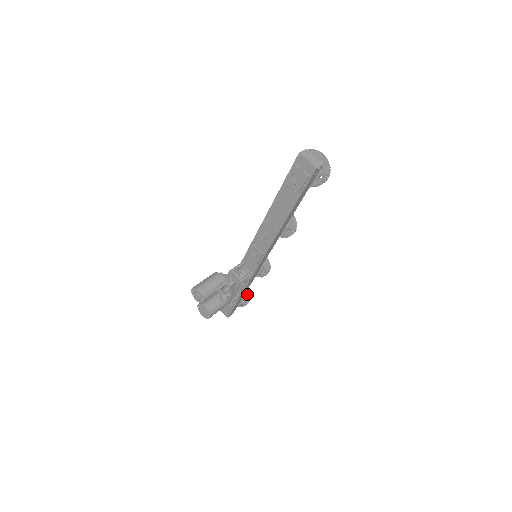
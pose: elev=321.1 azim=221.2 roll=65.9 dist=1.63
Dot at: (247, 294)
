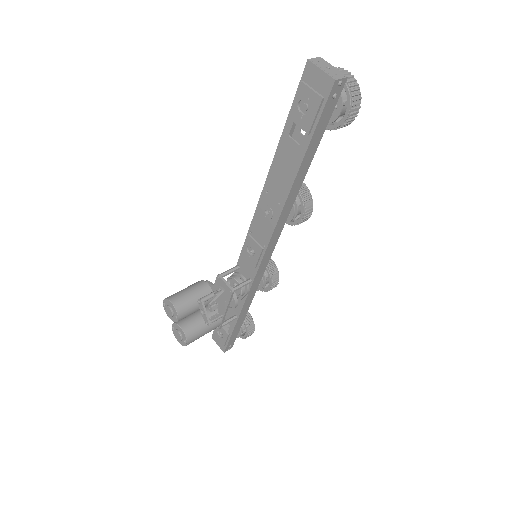
Dot at: (251, 320)
